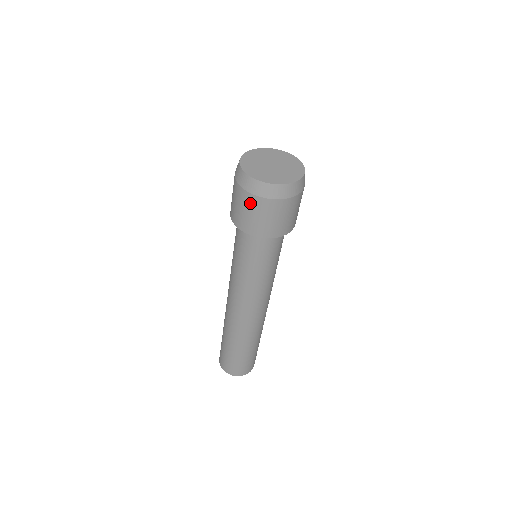
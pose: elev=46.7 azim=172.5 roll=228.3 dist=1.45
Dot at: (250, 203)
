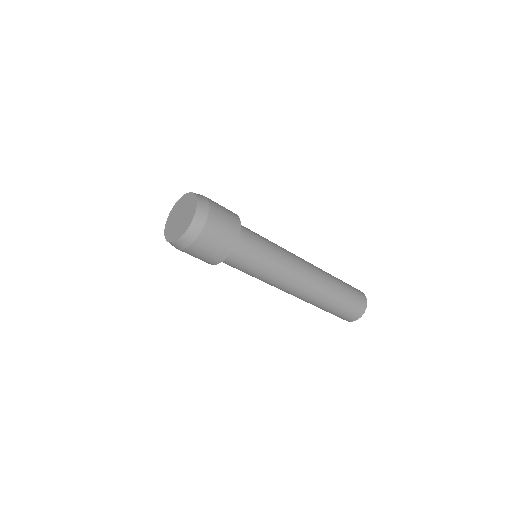
Dot at: occluded
